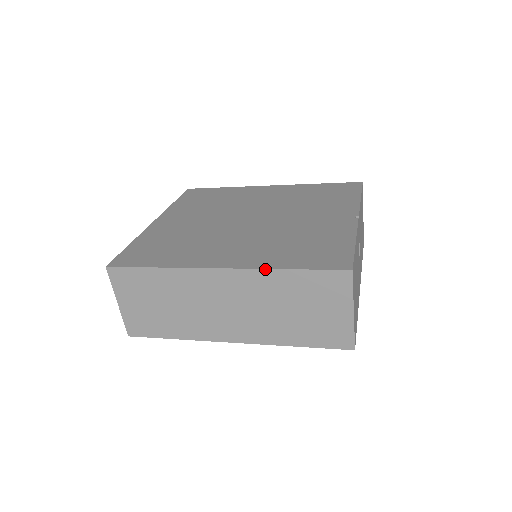
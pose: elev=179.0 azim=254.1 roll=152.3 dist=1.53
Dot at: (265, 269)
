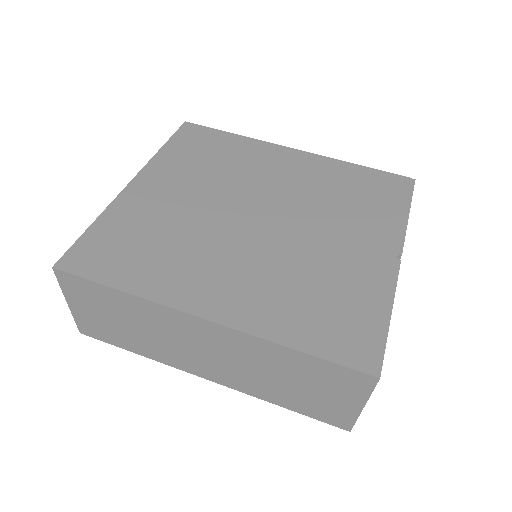
Dot at: (265, 339)
